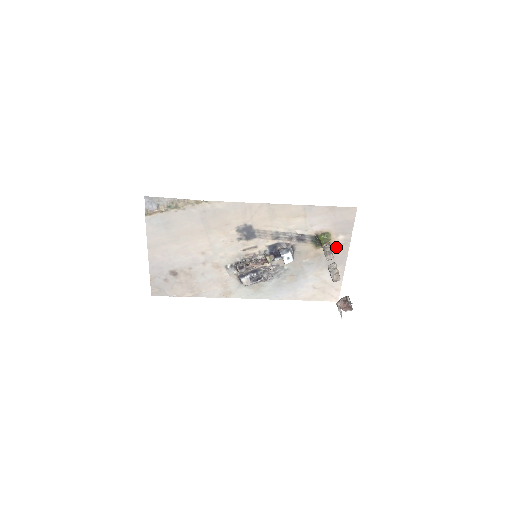
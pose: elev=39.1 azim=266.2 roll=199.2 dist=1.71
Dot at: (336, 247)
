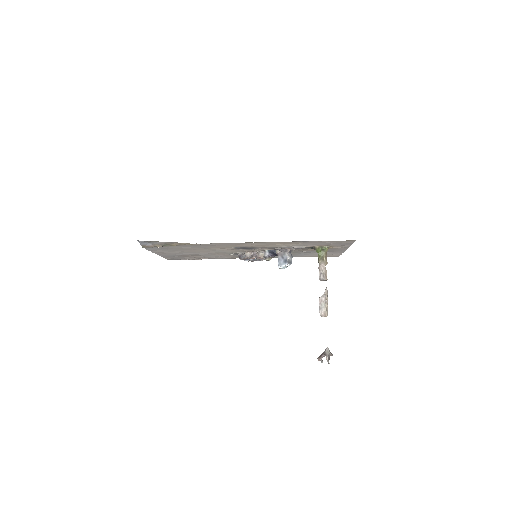
Dot at: (335, 248)
